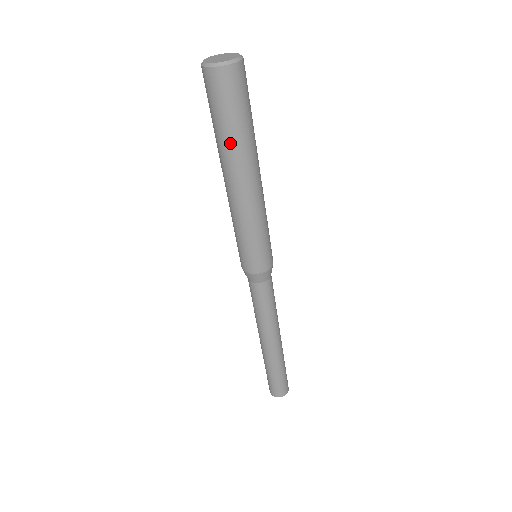
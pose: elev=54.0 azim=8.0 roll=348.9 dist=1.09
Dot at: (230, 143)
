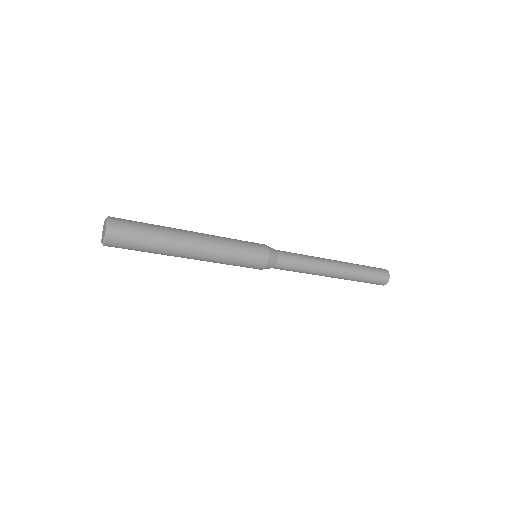
Dot at: (161, 247)
